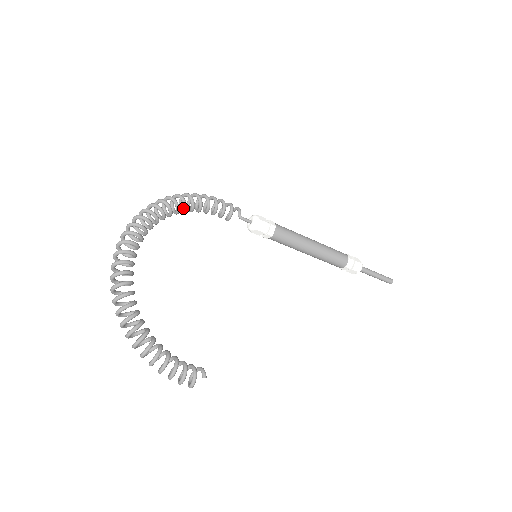
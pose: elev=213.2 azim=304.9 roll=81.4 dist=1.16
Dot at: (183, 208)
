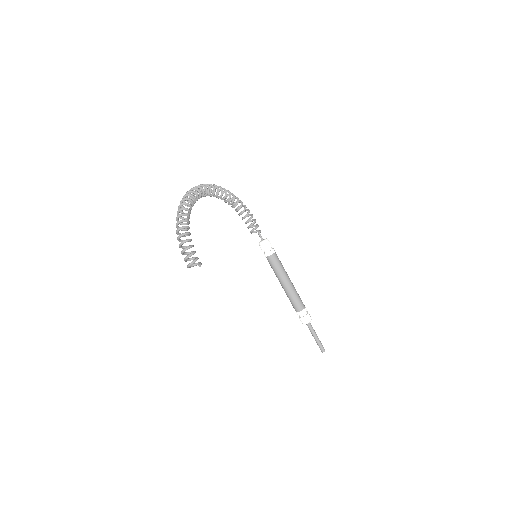
Dot at: (235, 204)
